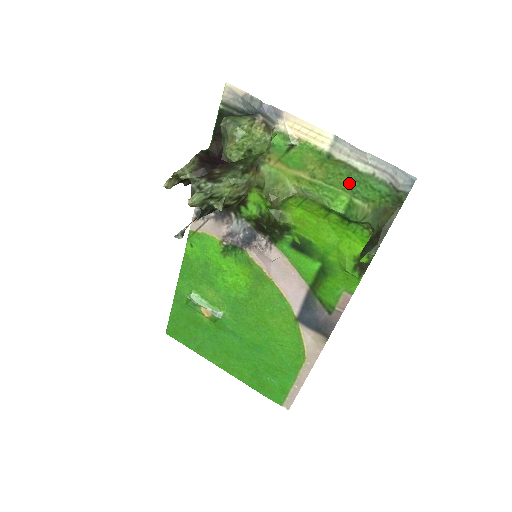
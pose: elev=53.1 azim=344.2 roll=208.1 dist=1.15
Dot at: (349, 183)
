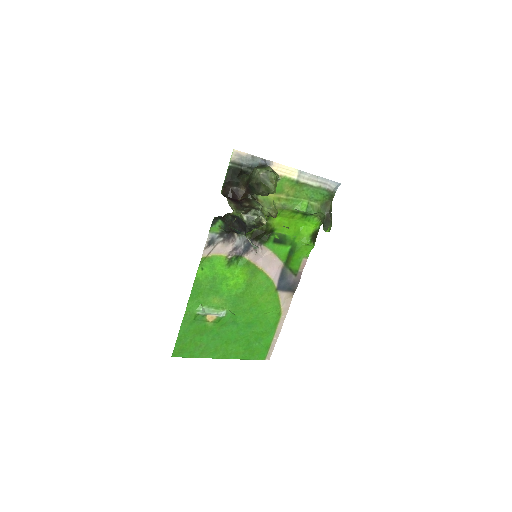
Dot at: (308, 194)
